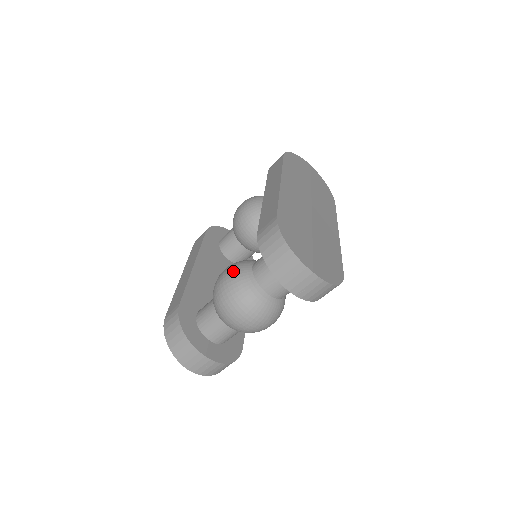
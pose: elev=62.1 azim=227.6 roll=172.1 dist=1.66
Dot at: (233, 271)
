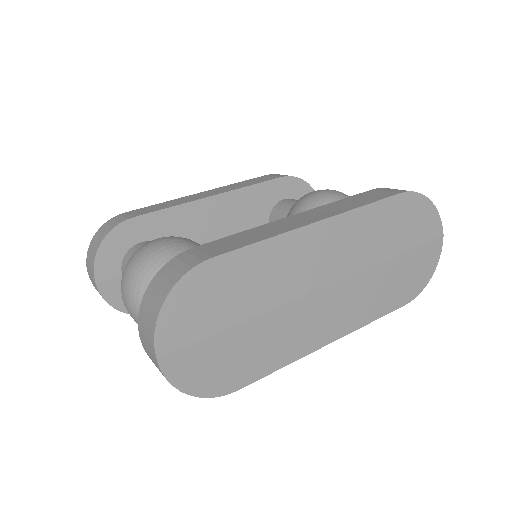
Dot at: (164, 250)
